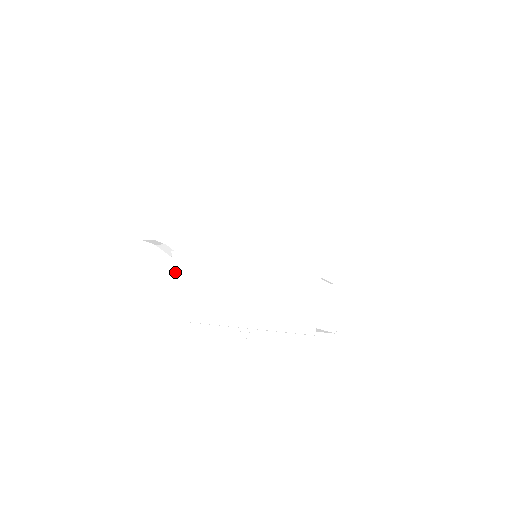
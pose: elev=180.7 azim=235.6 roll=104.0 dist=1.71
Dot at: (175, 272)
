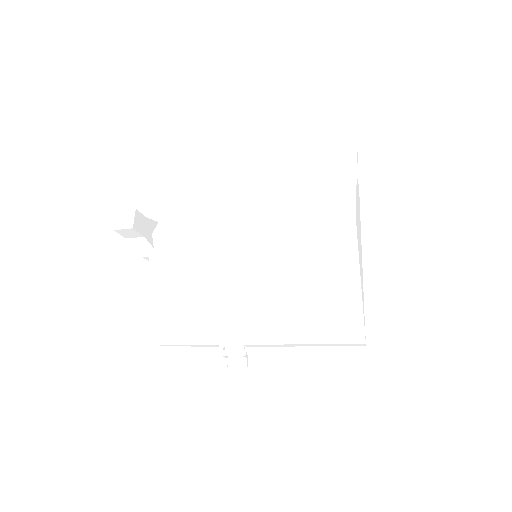
Dot at: (152, 277)
